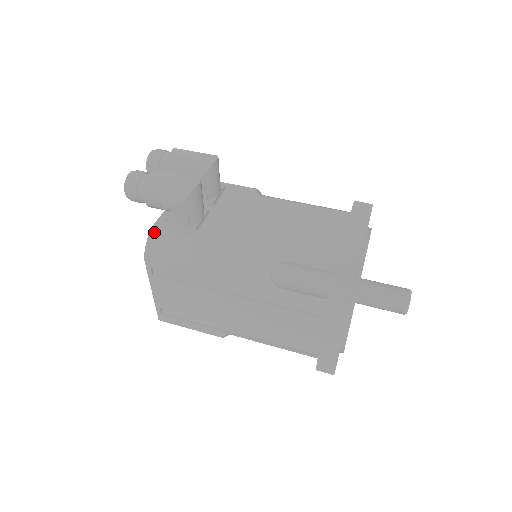
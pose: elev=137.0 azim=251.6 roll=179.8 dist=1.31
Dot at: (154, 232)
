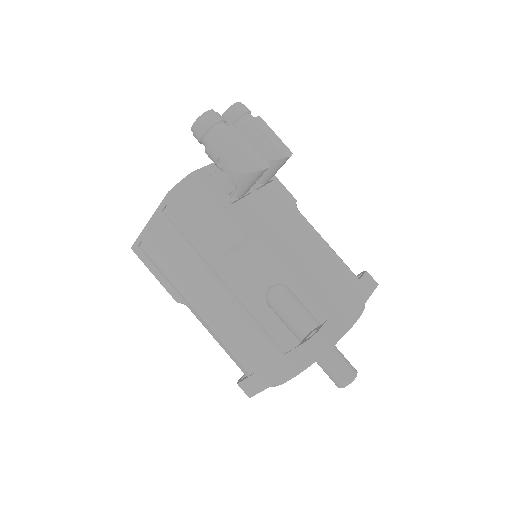
Dot at: (194, 177)
